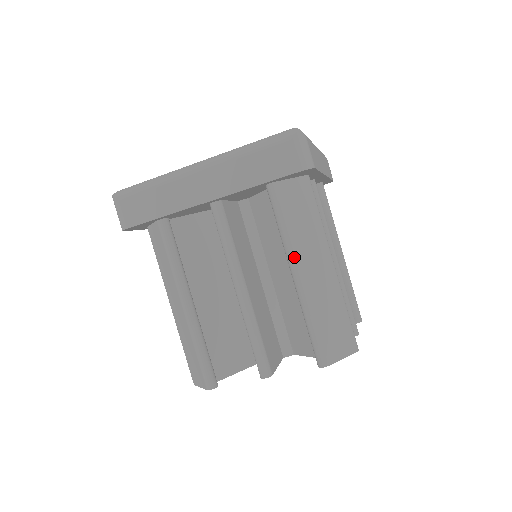
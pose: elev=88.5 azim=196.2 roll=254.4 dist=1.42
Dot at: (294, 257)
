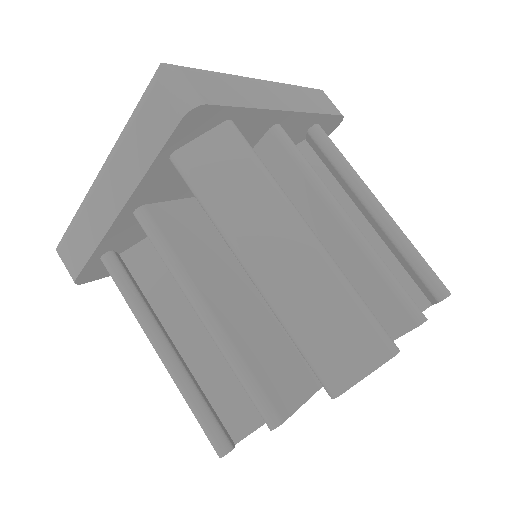
Dot at: (234, 243)
